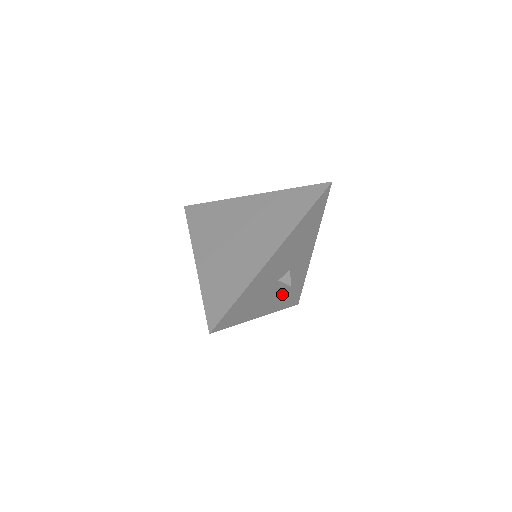
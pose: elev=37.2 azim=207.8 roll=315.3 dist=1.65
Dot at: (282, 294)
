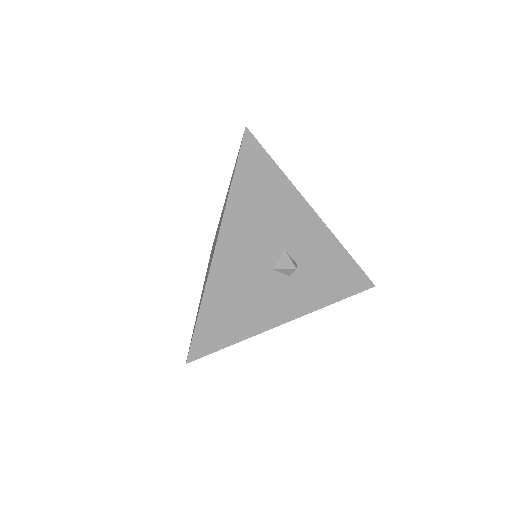
Dot at: (309, 283)
